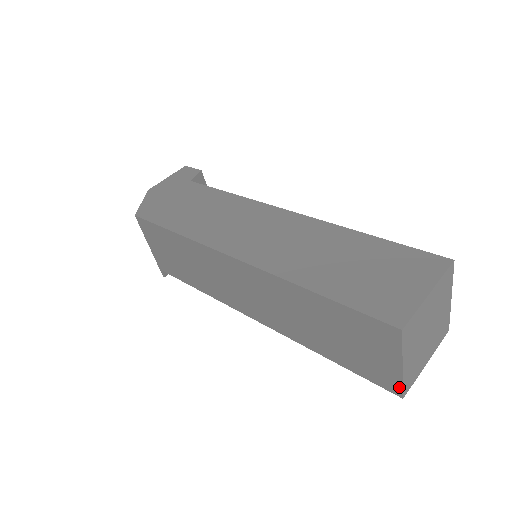
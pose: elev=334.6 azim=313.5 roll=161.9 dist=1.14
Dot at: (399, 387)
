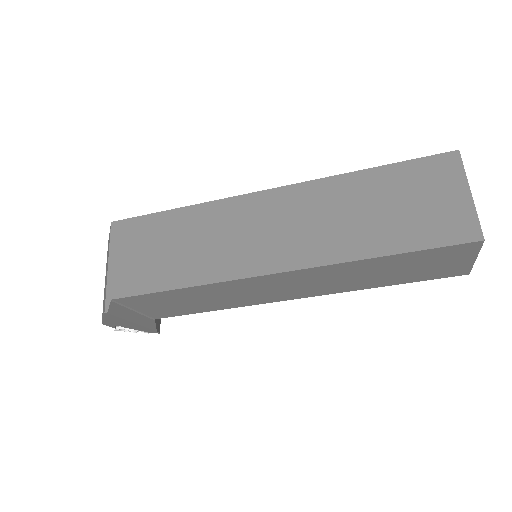
Dot at: (476, 225)
